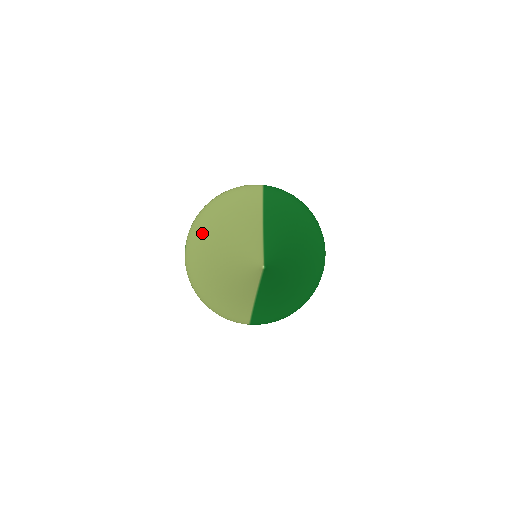
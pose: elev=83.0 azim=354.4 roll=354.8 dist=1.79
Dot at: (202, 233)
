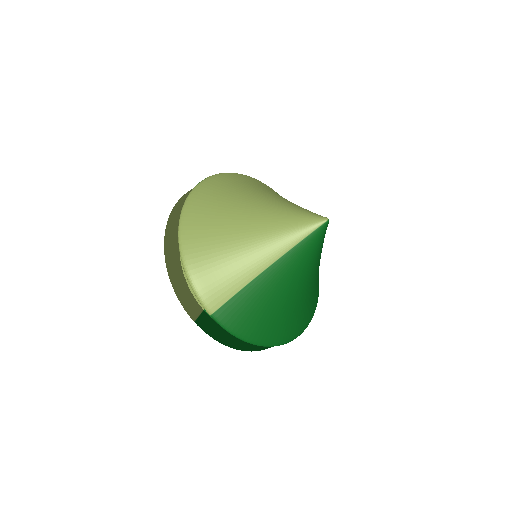
Dot at: (234, 181)
